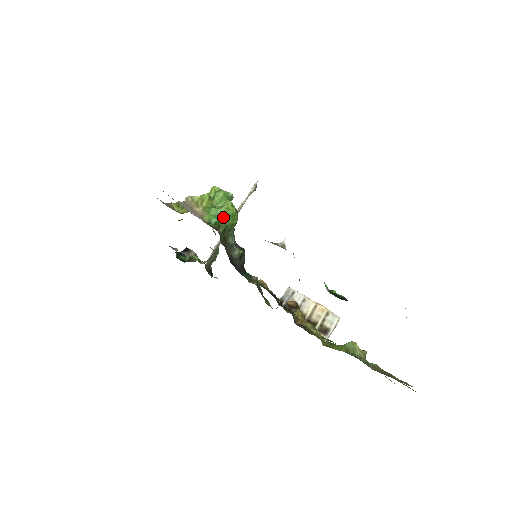
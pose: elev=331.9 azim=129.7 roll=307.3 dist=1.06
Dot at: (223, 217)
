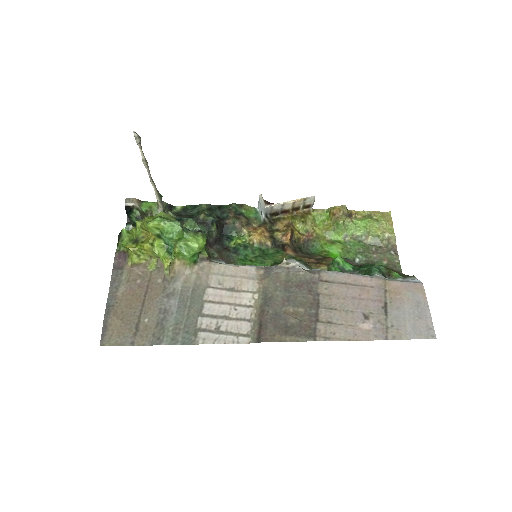
Dot at: occluded
